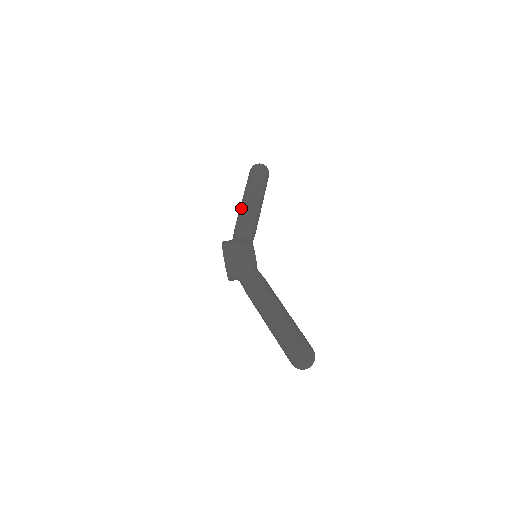
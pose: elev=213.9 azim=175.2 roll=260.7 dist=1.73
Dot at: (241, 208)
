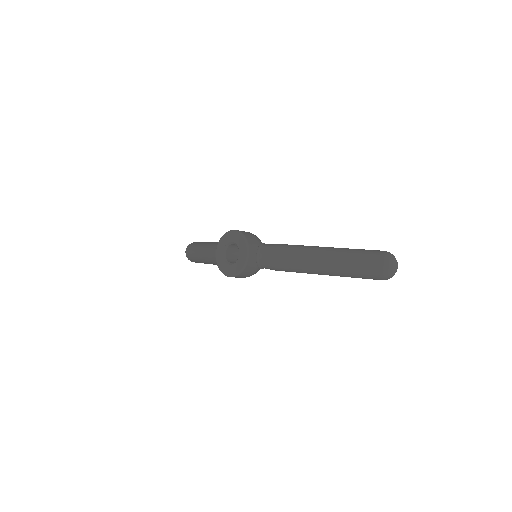
Dot at: (209, 244)
